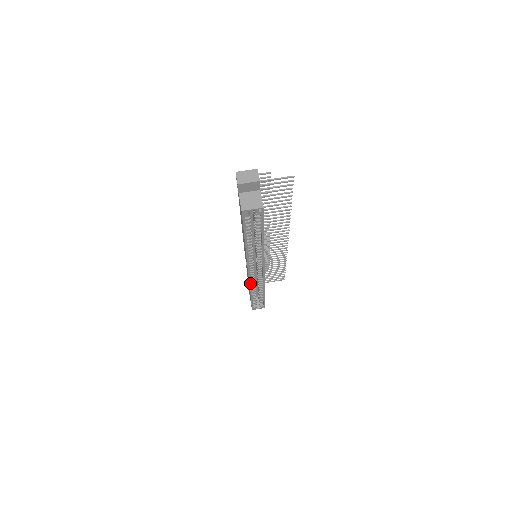
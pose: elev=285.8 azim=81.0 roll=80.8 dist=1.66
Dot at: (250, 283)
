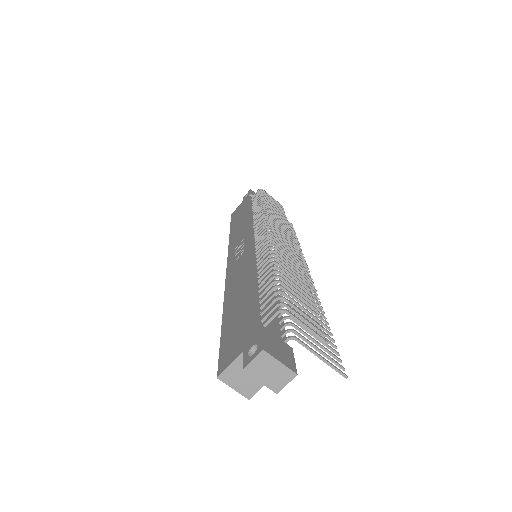
Dot at: occluded
